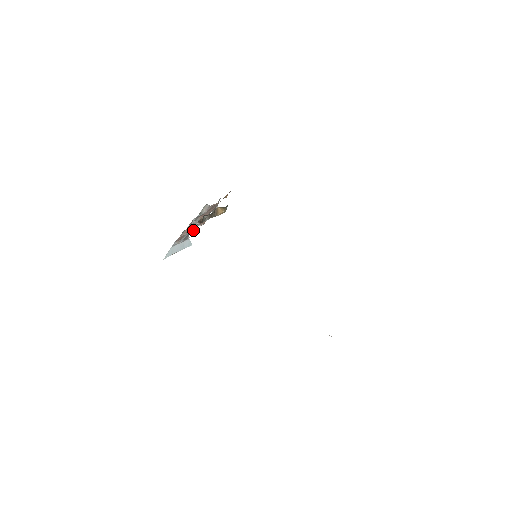
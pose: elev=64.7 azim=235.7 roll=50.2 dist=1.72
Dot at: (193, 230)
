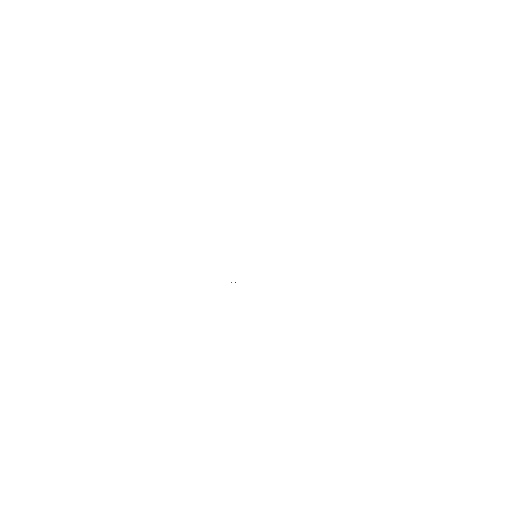
Dot at: occluded
